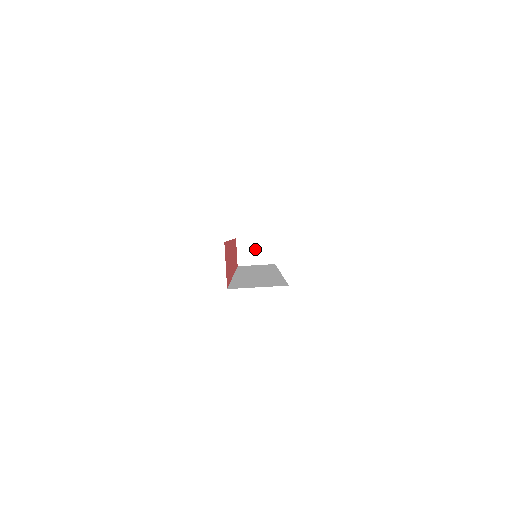
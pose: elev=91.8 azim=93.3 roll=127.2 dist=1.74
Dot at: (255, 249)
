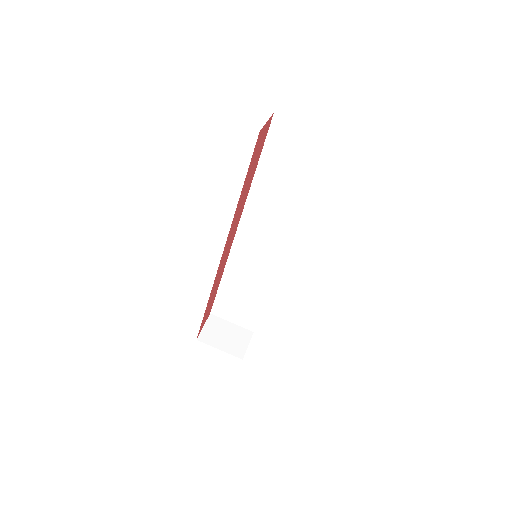
Dot at: (226, 334)
